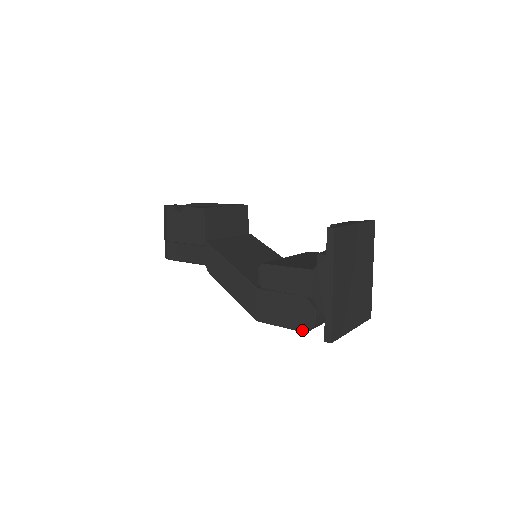
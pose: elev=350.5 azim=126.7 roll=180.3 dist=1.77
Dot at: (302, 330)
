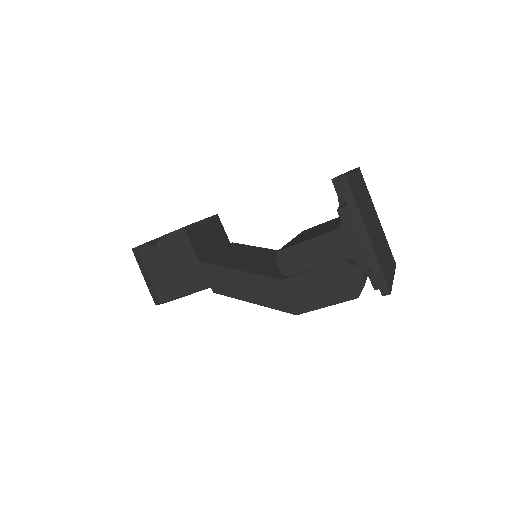
Dot at: (352, 297)
